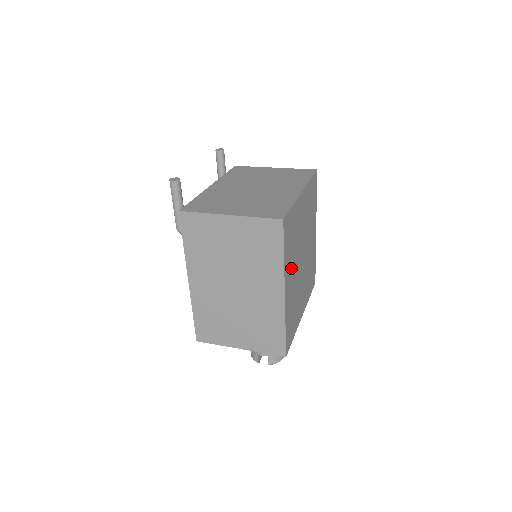
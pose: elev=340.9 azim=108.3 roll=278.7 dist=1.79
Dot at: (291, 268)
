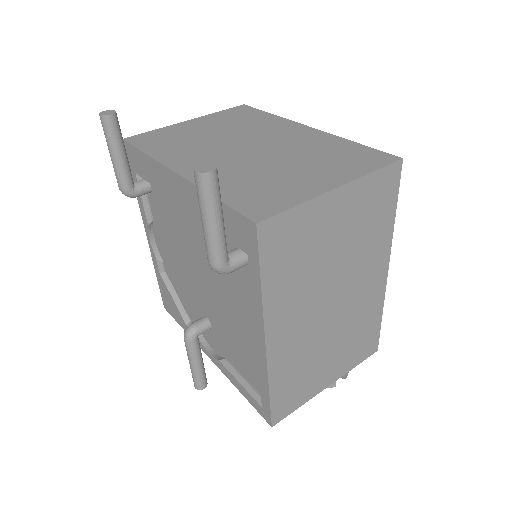
Dot at: occluded
